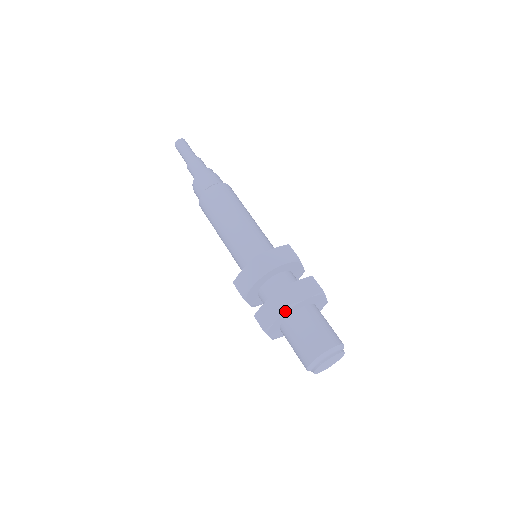
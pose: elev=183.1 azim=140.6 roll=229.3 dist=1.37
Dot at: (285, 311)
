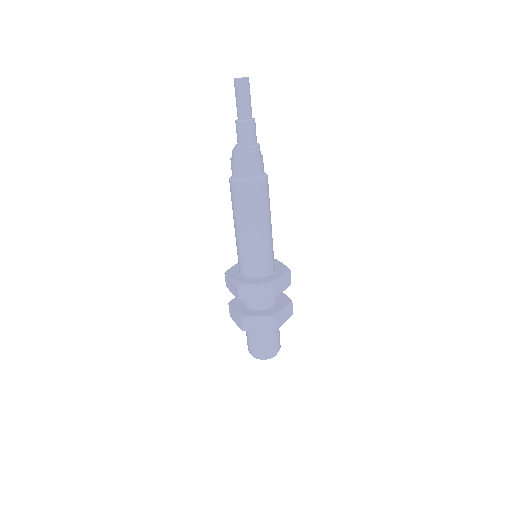
Dot at: (241, 328)
